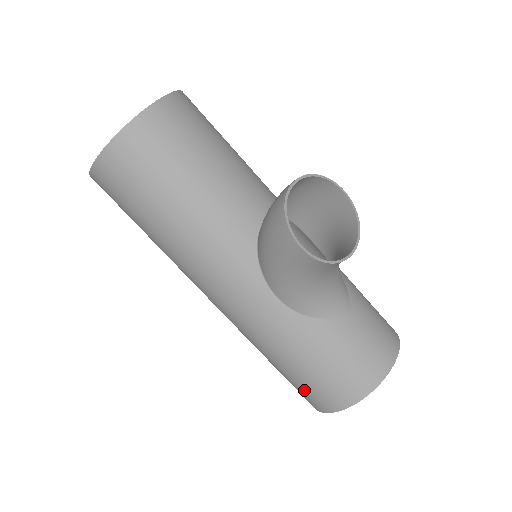
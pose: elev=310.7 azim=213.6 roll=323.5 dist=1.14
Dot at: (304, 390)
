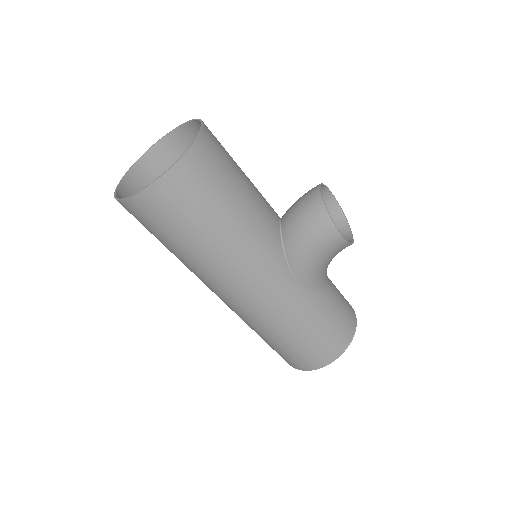
Dot at: (306, 355)
